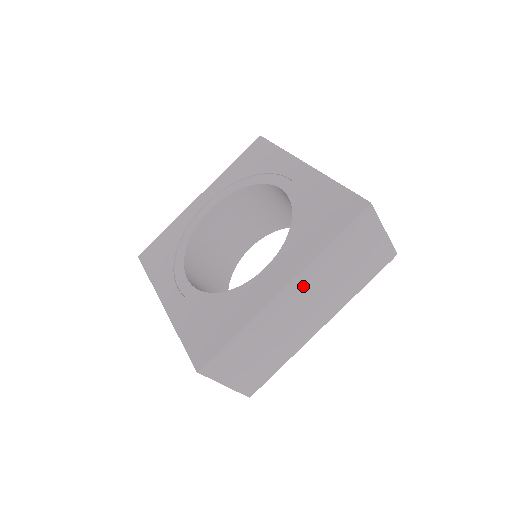
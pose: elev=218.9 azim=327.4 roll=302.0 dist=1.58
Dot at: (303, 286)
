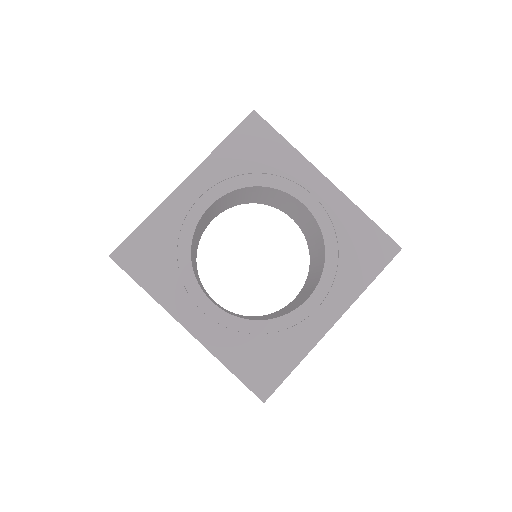
Dot at: occluded
